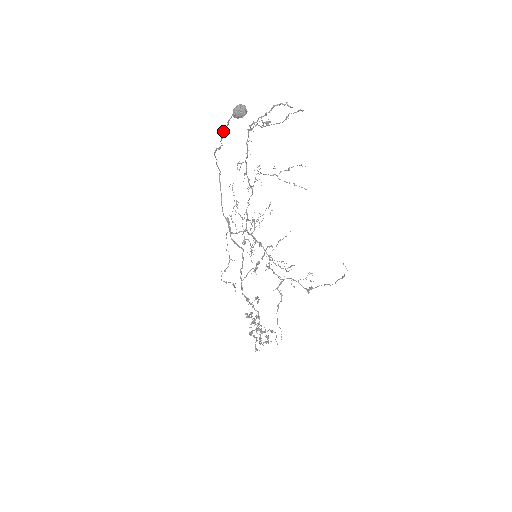
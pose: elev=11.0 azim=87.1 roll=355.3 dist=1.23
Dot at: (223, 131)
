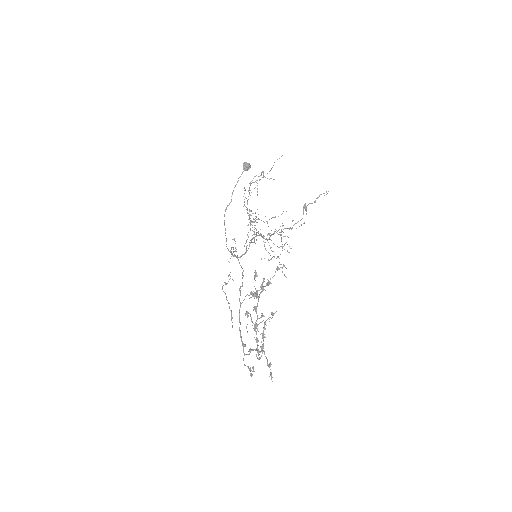
Dot at: (234, 187)
